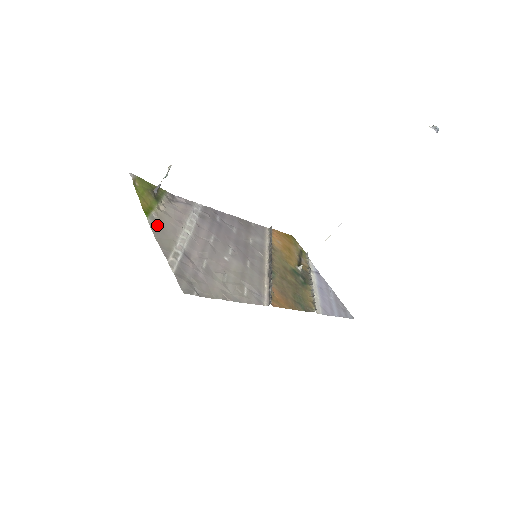
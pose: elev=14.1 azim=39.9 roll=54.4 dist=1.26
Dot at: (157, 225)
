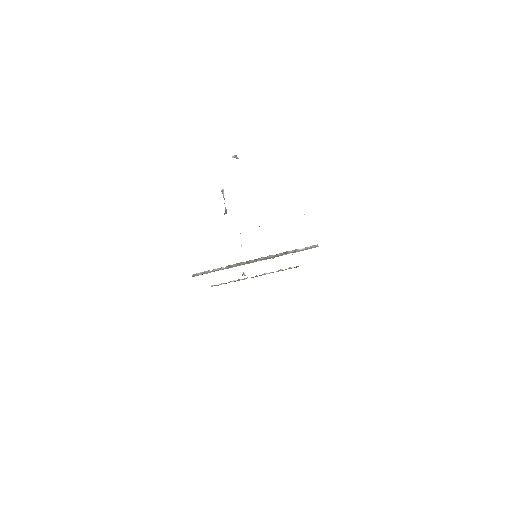
Dot at: occluded
